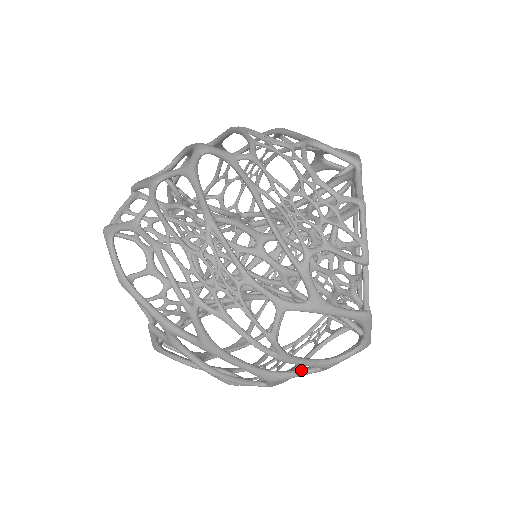
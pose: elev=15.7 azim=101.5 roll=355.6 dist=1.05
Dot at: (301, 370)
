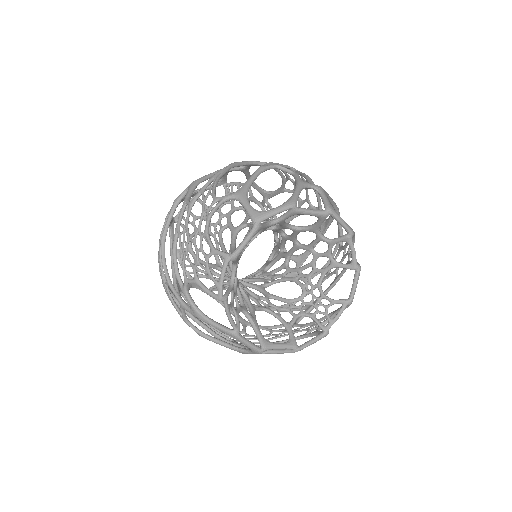
Dot at: (240, 346)
